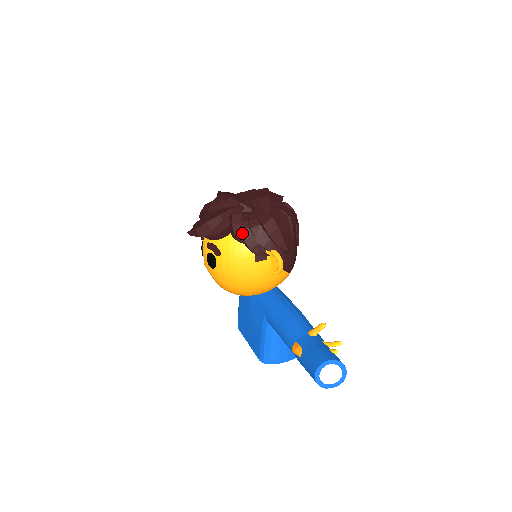
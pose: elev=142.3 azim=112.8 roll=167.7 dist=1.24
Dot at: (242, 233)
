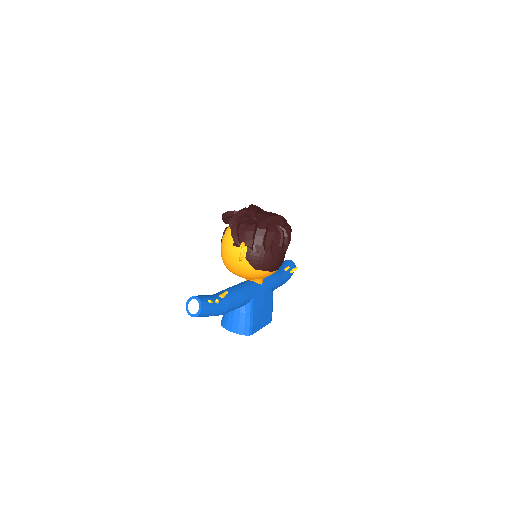
Dot at: (233, 223)
